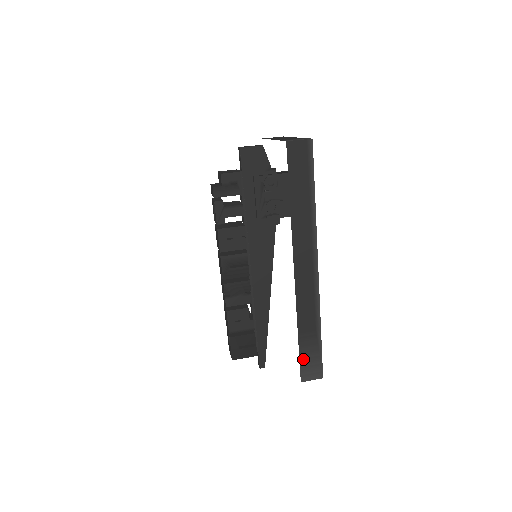
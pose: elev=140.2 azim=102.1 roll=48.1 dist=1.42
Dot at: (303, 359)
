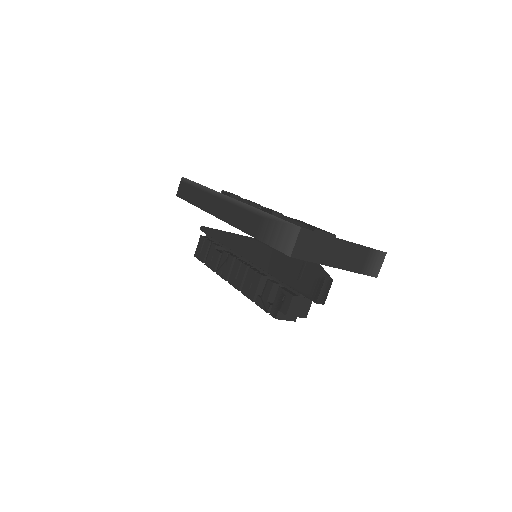
Dot at: occluded
